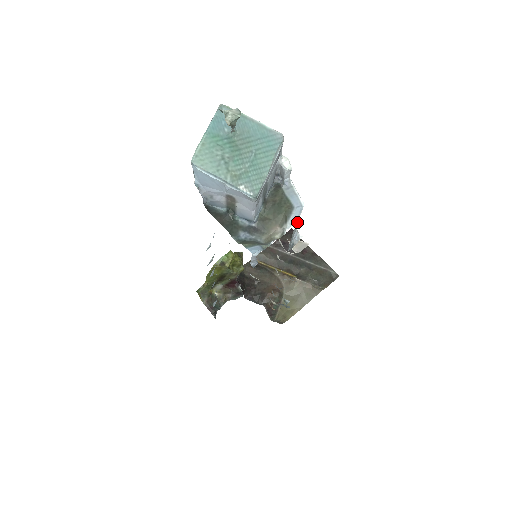
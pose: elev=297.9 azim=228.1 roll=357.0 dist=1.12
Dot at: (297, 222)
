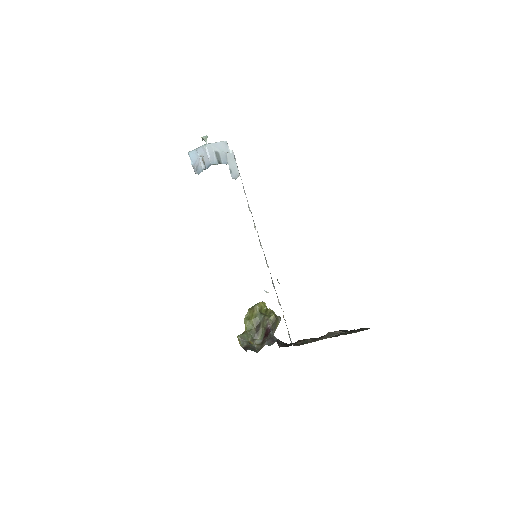
Dot at: (227, 154)
